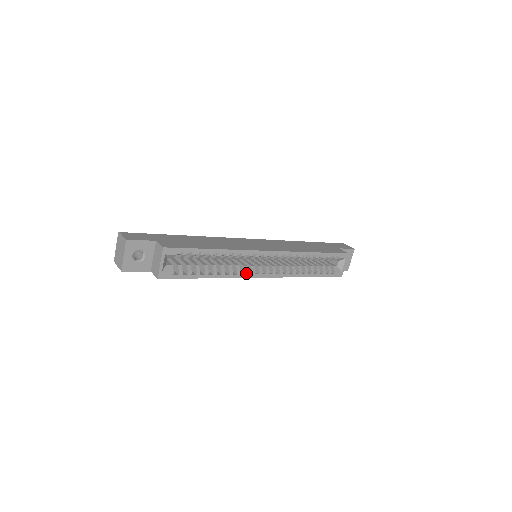
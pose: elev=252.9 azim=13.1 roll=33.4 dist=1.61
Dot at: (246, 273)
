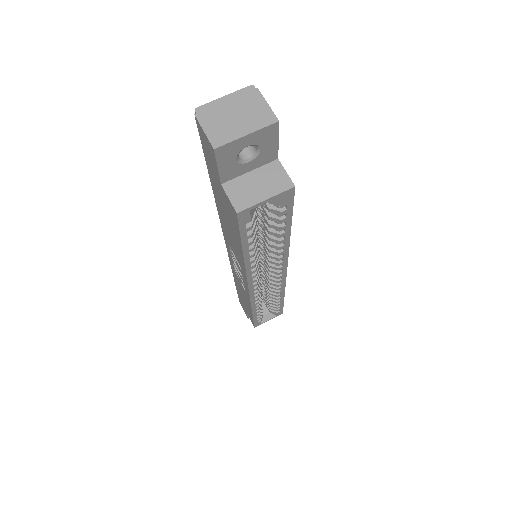
Dot at: (254, 276)
